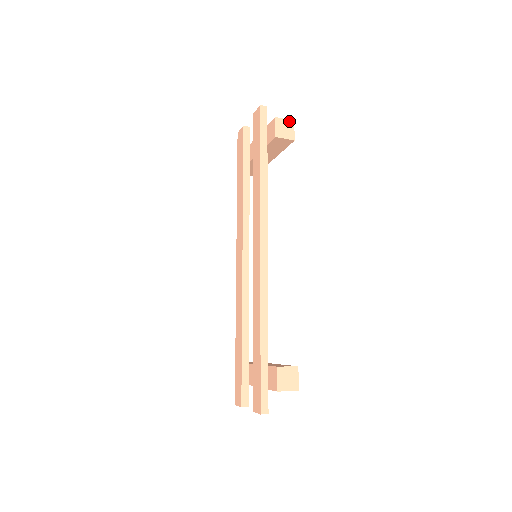
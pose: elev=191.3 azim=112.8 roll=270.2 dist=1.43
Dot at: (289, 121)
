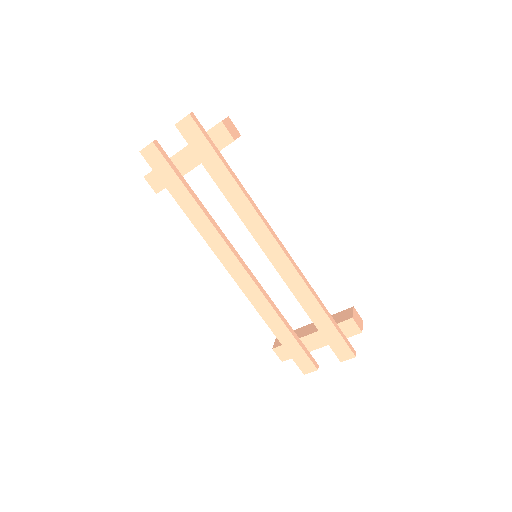
Dot at: (227, 119)
